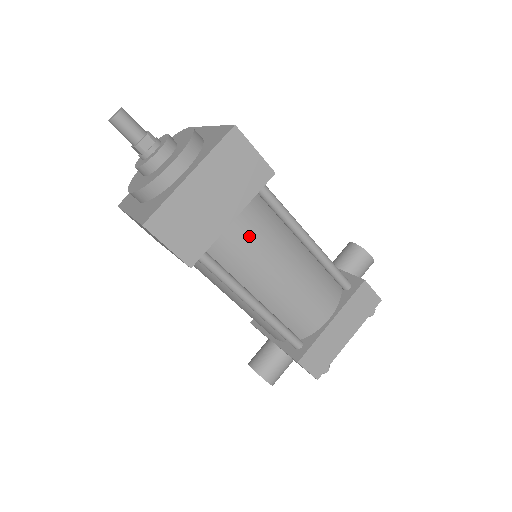
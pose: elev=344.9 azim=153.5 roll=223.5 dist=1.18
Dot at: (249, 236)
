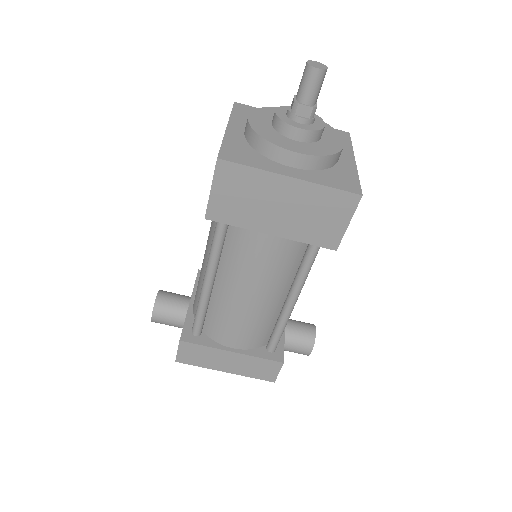
Dot at: (265, 253)
